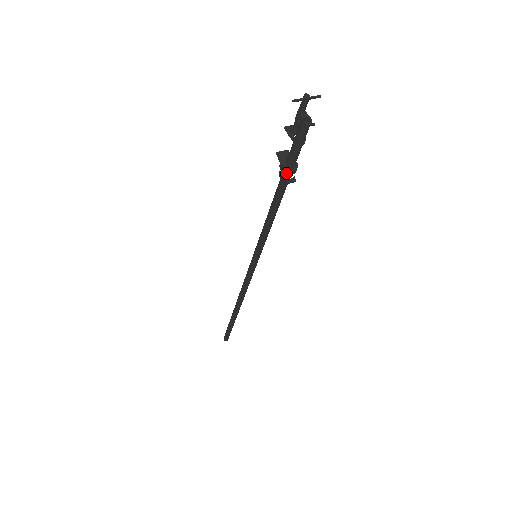
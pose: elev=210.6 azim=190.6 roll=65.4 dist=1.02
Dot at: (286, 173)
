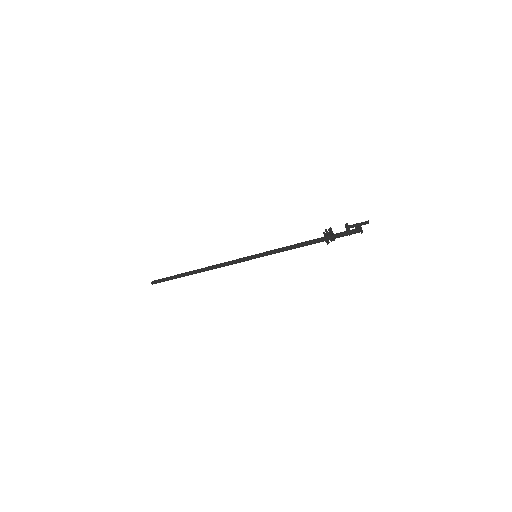
Dot at: (331, 241)
